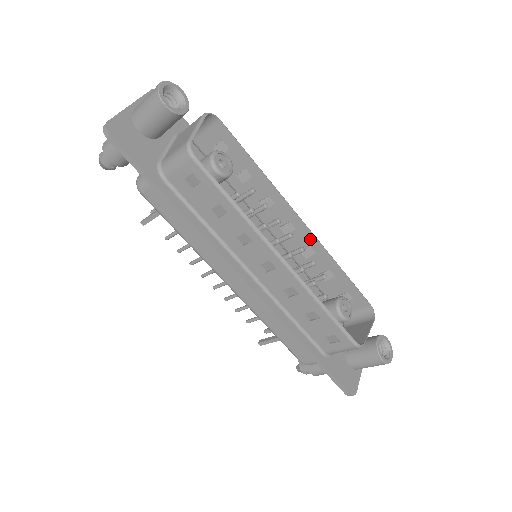
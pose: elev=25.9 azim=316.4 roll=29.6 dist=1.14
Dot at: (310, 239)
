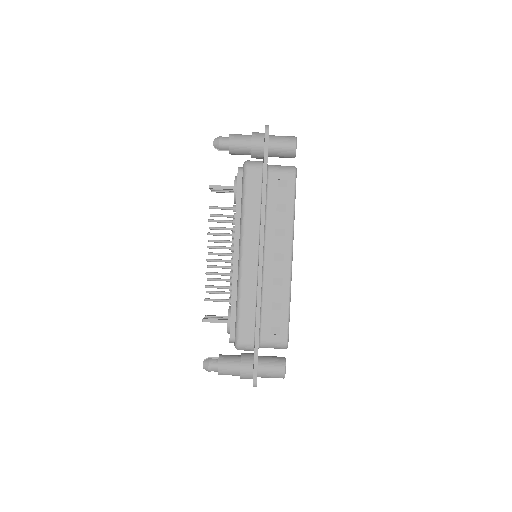
Dot at: occluded
